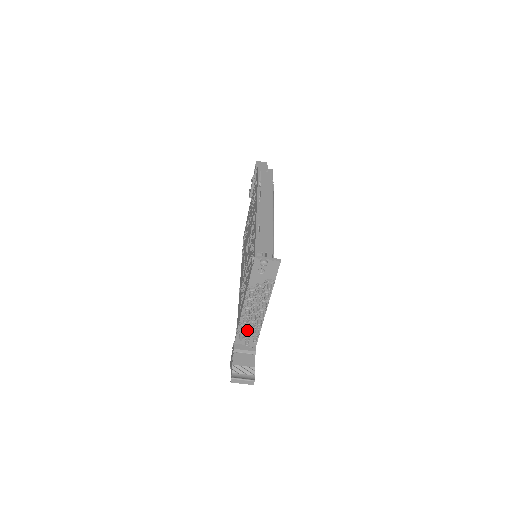
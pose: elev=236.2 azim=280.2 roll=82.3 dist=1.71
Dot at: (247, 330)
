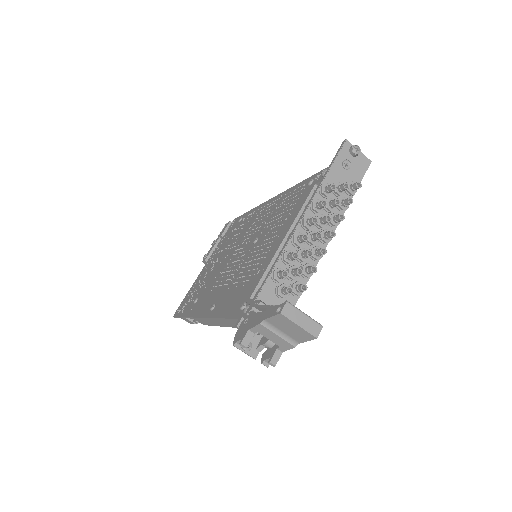
Dot at: (292, 268)
